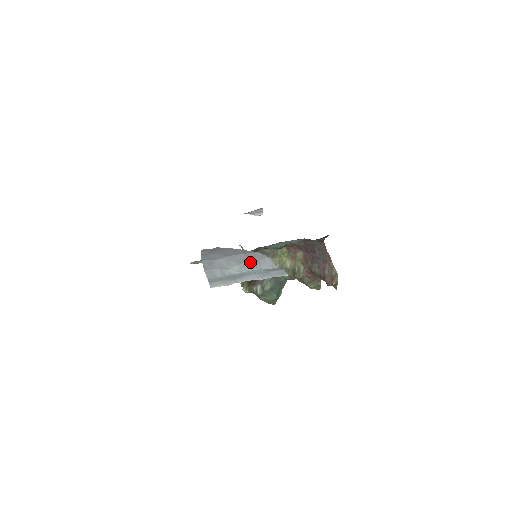
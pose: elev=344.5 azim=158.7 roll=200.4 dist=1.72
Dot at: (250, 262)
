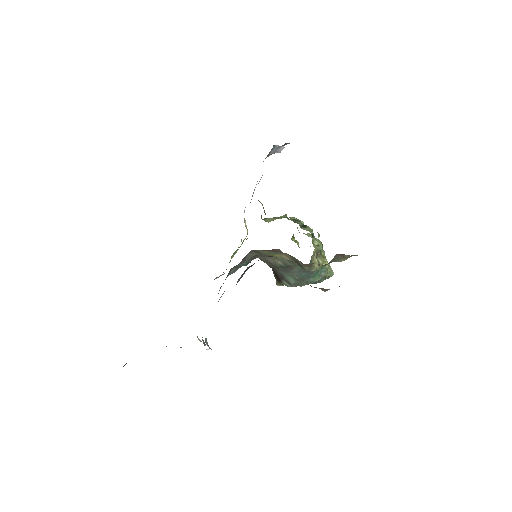
Dot at: occluded
